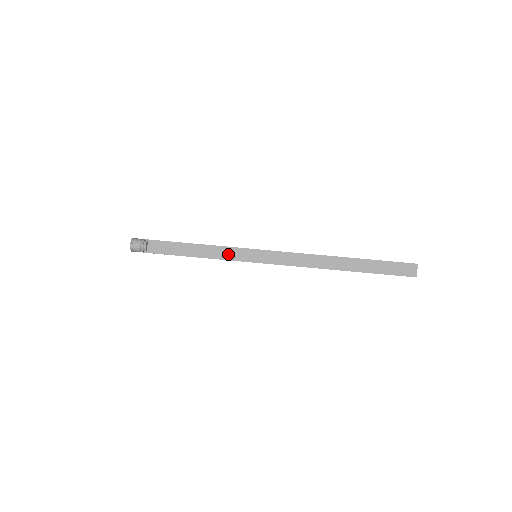
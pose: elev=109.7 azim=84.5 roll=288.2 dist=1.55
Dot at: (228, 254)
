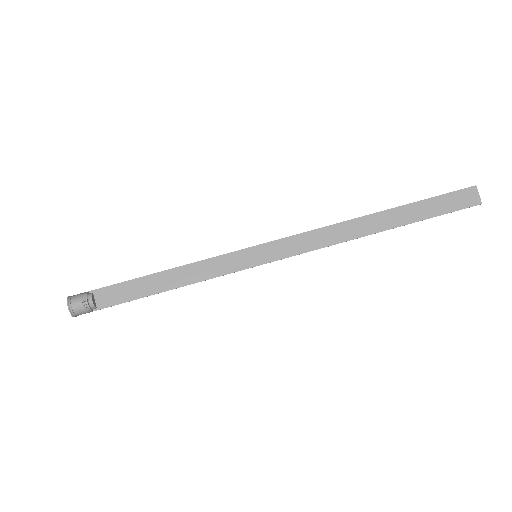
Dot at: (216, 268)
